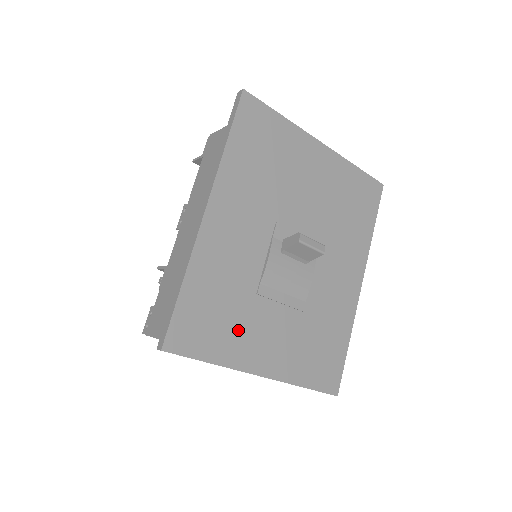
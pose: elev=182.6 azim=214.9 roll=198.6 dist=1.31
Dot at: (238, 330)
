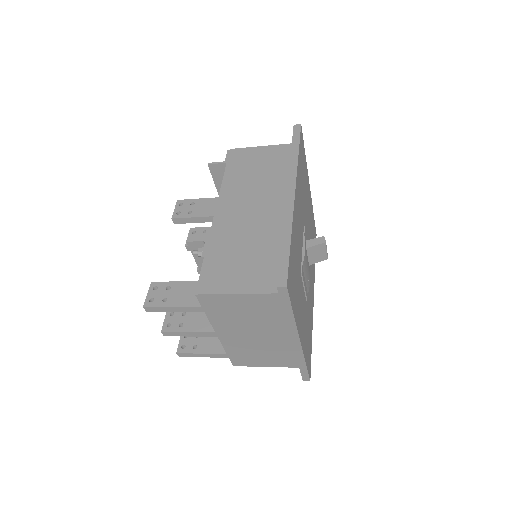
Dot at: (298, 296)
